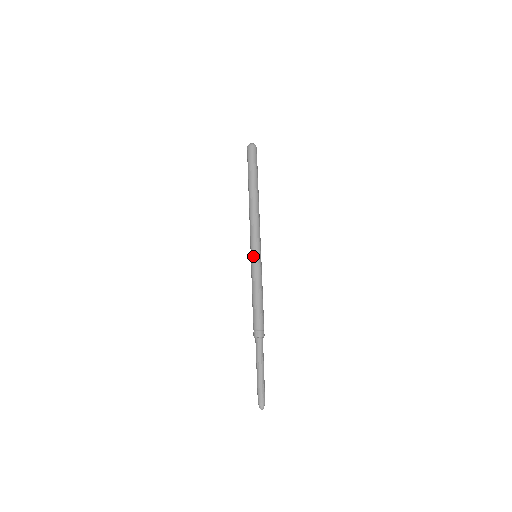
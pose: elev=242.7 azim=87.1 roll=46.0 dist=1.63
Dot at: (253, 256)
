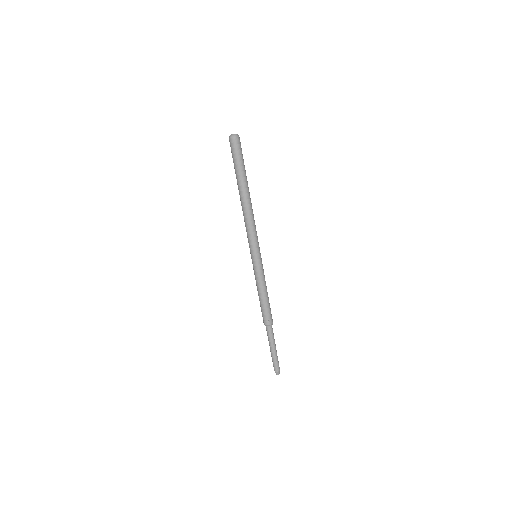
Dot at: (254, 259)
